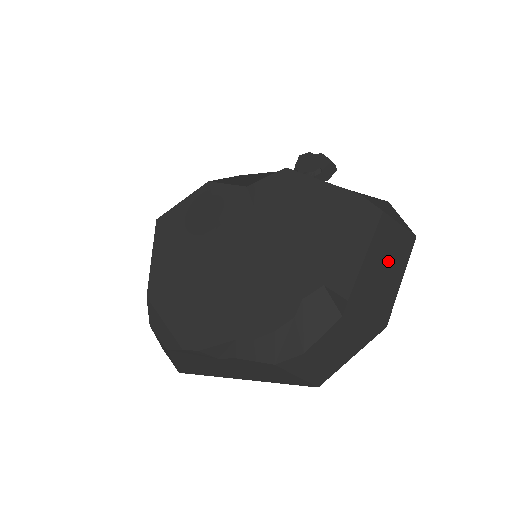
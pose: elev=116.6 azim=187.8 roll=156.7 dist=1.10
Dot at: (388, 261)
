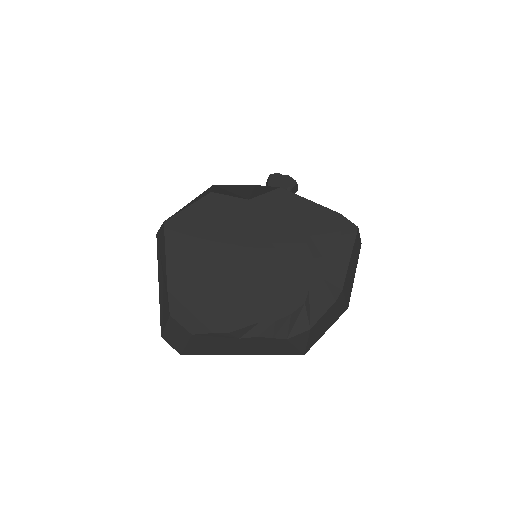
Dot at: (354, 261)
